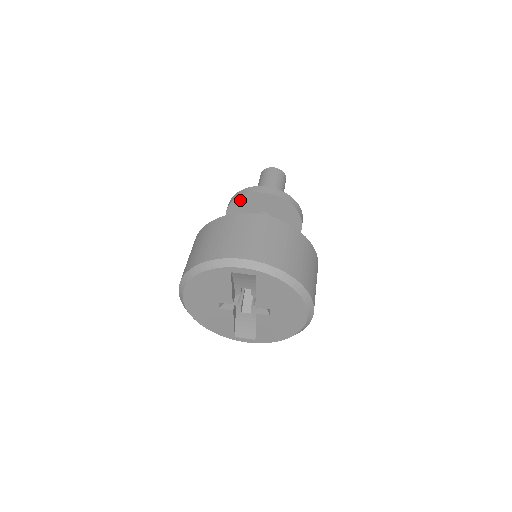
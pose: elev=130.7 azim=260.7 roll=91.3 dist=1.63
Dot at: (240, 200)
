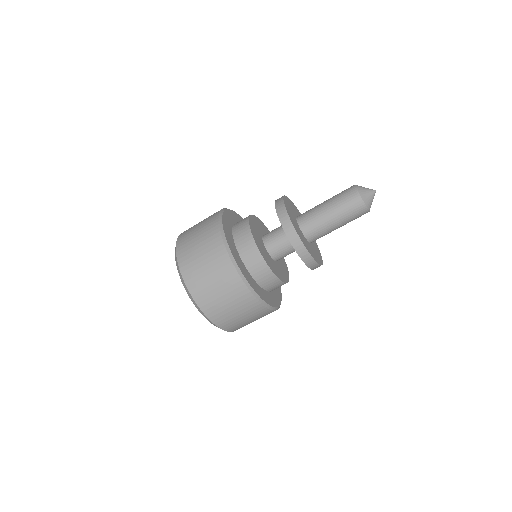
Dot at: occluded
